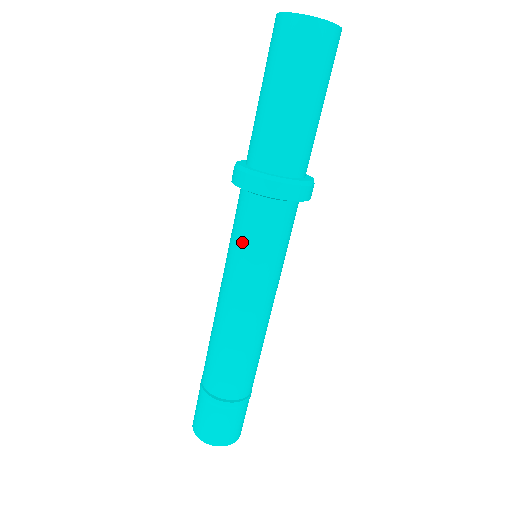
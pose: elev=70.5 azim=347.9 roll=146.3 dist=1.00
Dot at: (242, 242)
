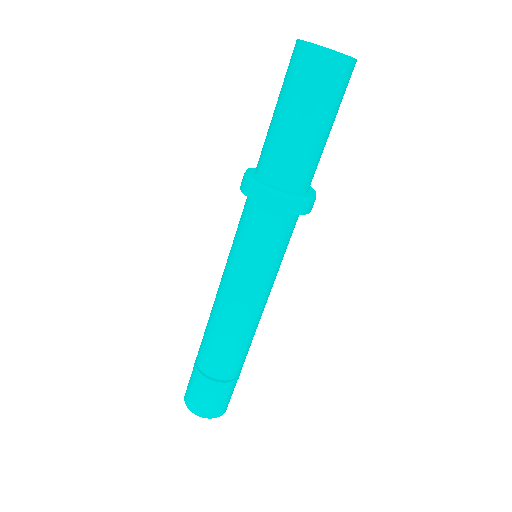
Dot at: (236, 234)
